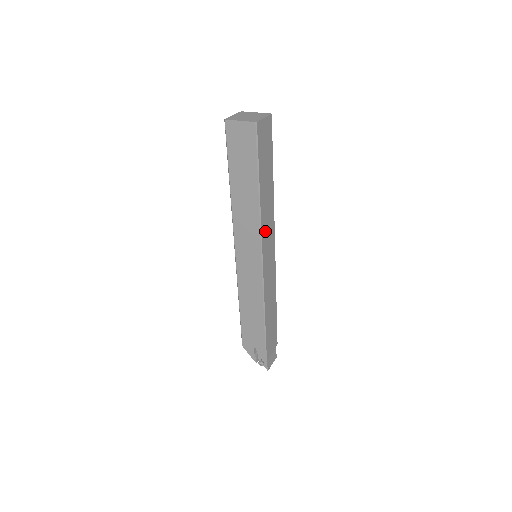
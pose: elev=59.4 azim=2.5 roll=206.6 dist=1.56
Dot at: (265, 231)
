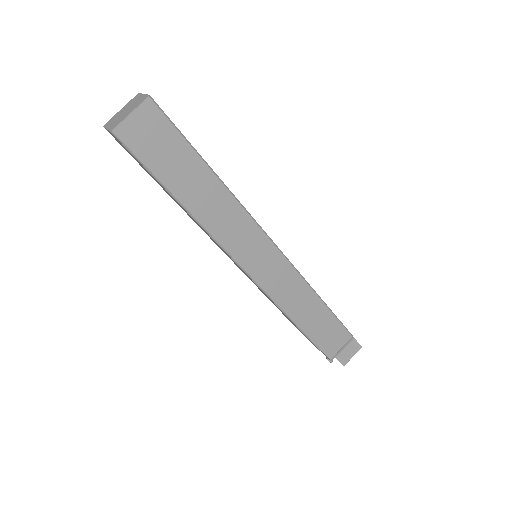
Dot at: (231, 239)
